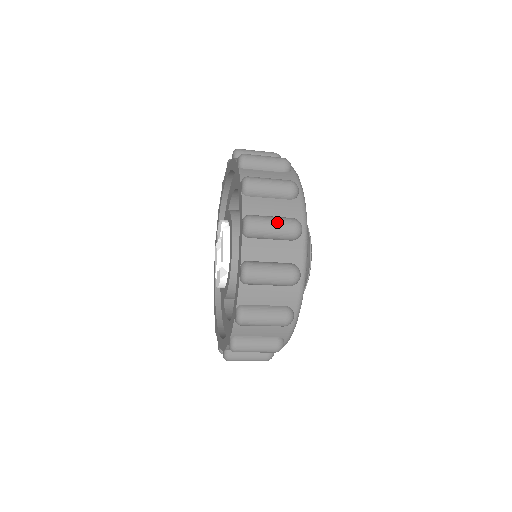
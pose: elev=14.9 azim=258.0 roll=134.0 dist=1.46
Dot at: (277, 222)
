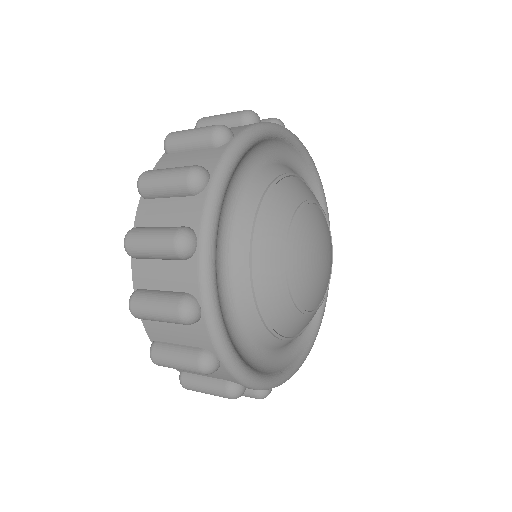
Dot at: (198, 128)
